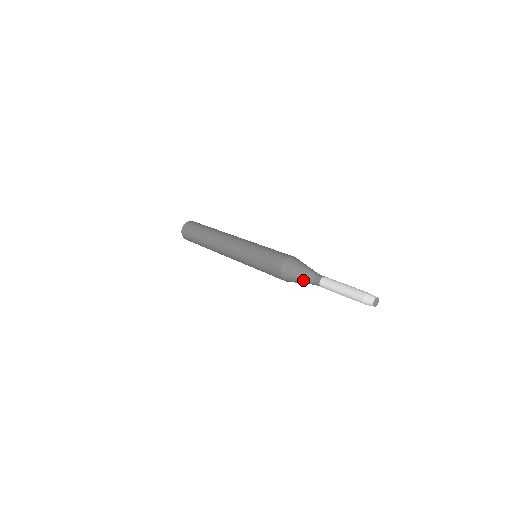
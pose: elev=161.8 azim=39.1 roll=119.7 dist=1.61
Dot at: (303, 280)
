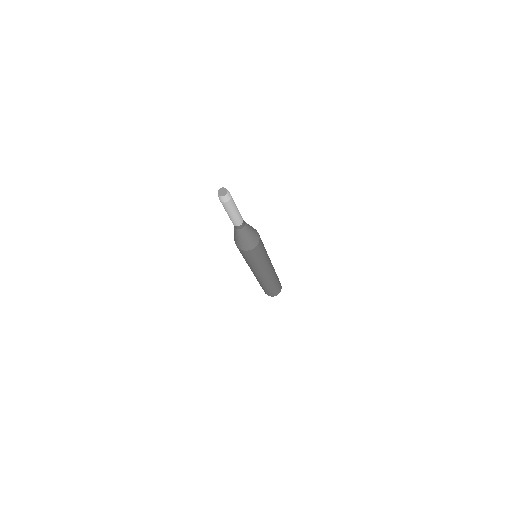
Dot at: occluded
